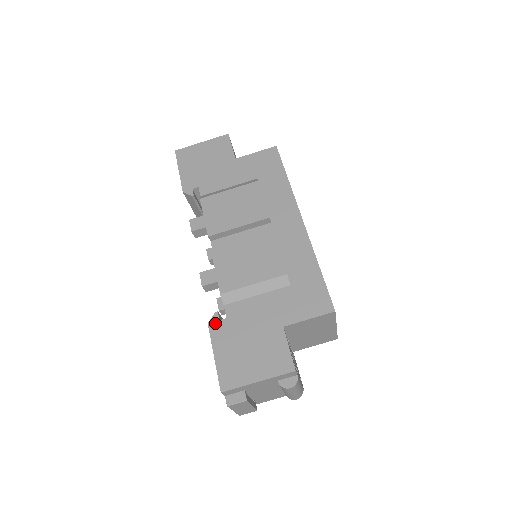
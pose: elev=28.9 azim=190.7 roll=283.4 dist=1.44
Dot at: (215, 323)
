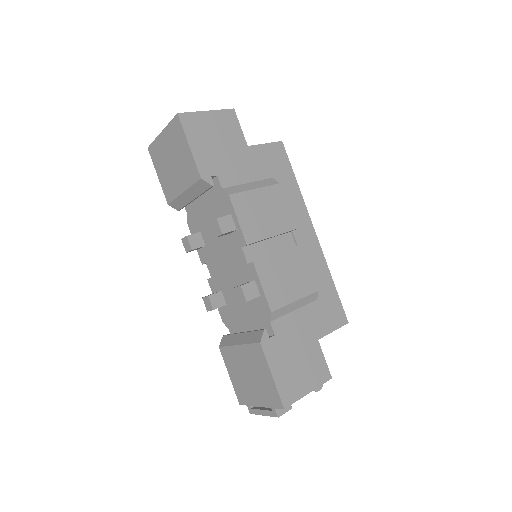
Dot at: (267, 341)
